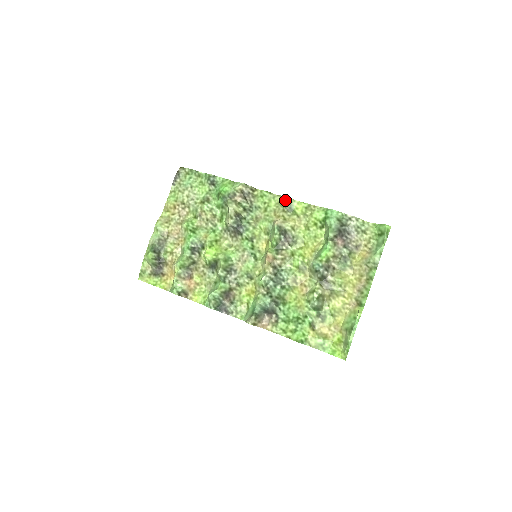
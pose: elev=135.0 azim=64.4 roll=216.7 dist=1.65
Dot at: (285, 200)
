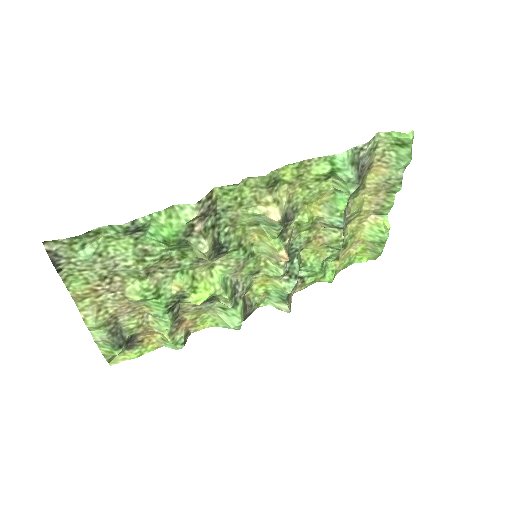
Dot at: (267, 180)
